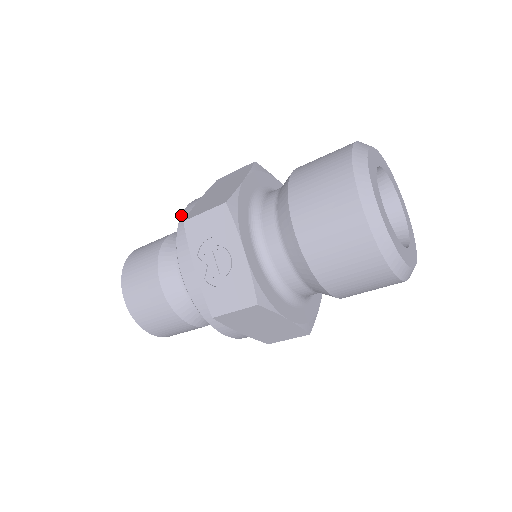
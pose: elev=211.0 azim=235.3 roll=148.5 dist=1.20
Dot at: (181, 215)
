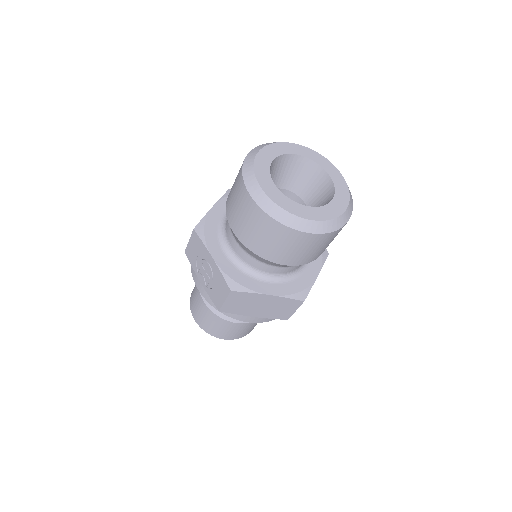
Dot at: occluded
